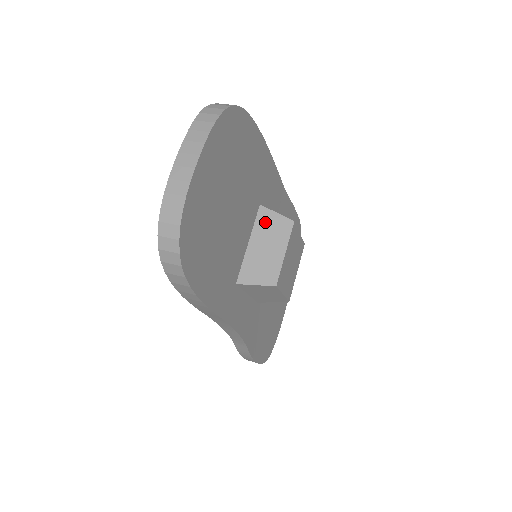
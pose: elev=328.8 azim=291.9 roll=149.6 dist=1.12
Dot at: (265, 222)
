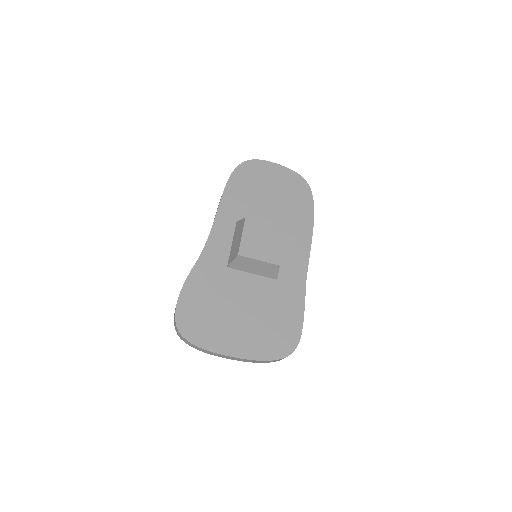
Dot at: occluded
